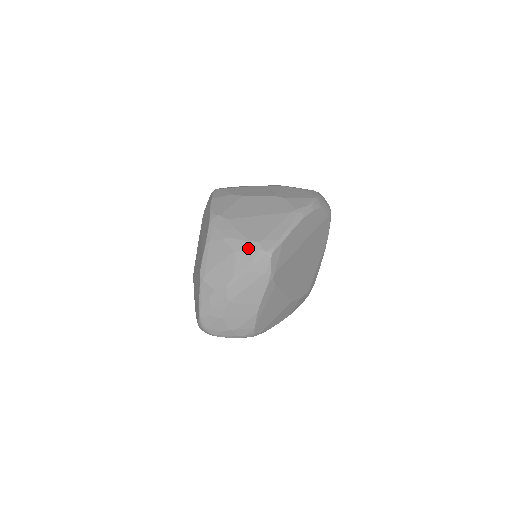
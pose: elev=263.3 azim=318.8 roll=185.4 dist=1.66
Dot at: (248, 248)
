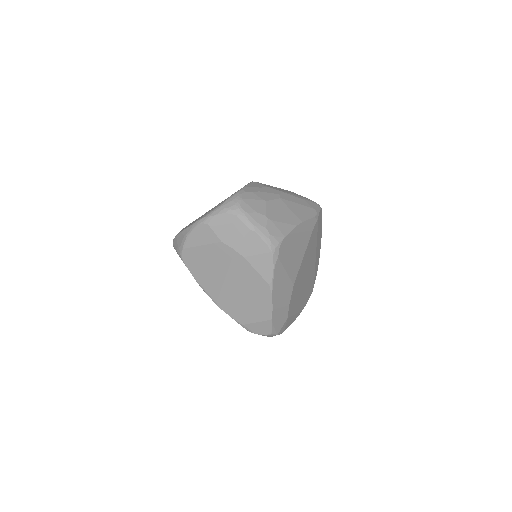
Dot at: (302, 196)
